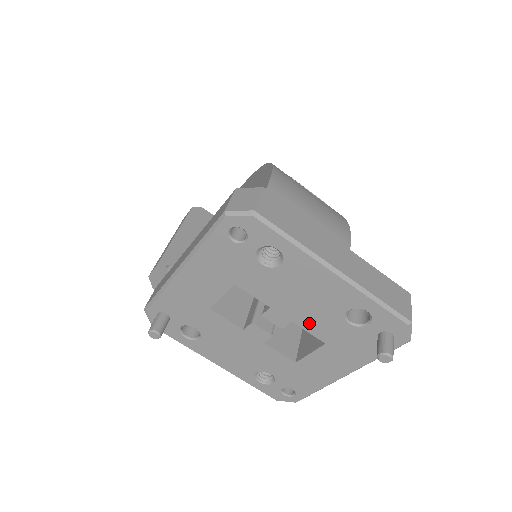
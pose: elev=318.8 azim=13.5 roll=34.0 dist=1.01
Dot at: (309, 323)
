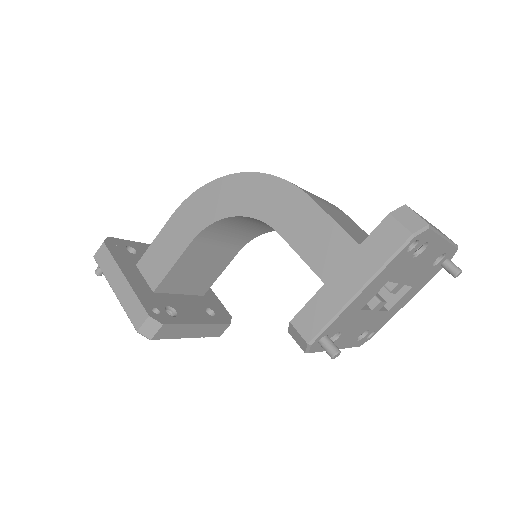
Dot at: (413, 279)
